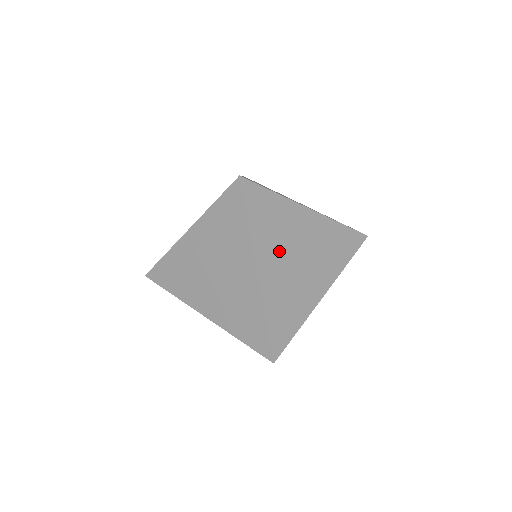
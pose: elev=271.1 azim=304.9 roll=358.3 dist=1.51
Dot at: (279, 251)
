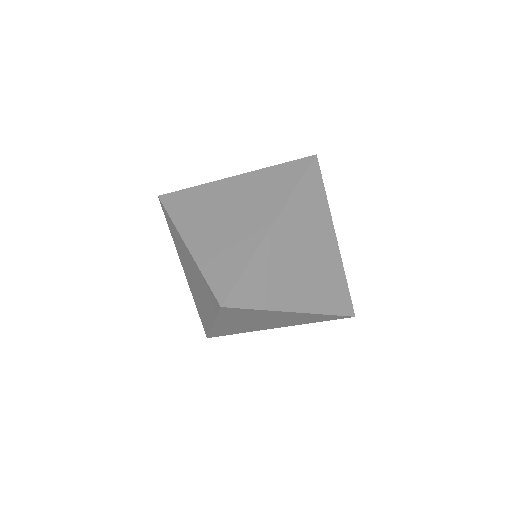
Dot at: (243, 321)
